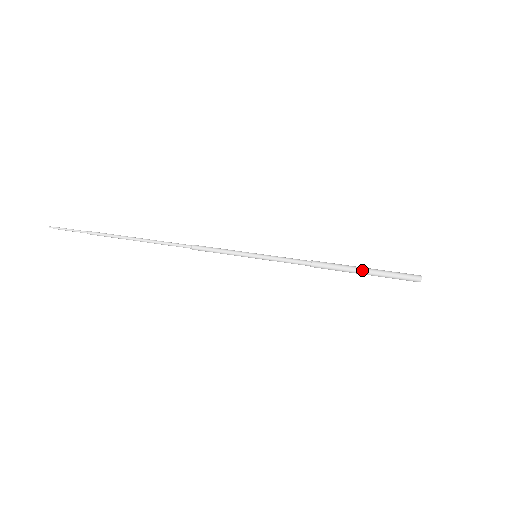
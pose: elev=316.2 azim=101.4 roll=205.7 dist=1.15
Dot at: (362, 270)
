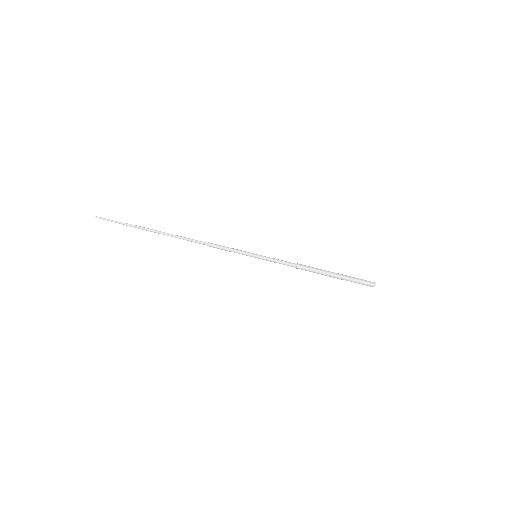
Dot at: (333, 277)
